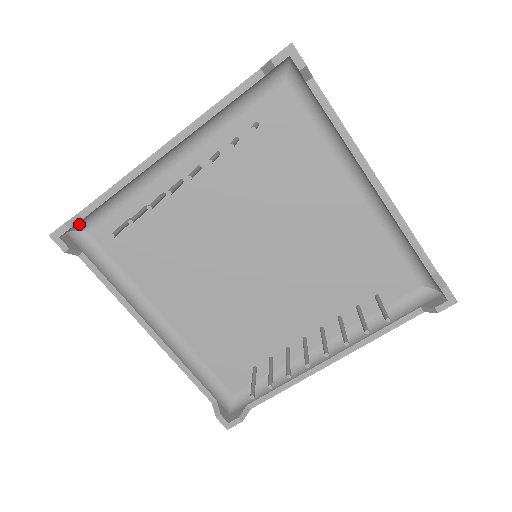
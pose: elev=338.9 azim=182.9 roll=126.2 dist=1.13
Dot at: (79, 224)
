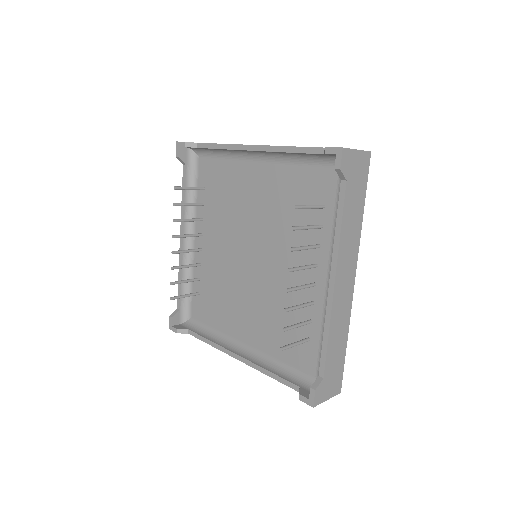
Dot at: (183, 315)
